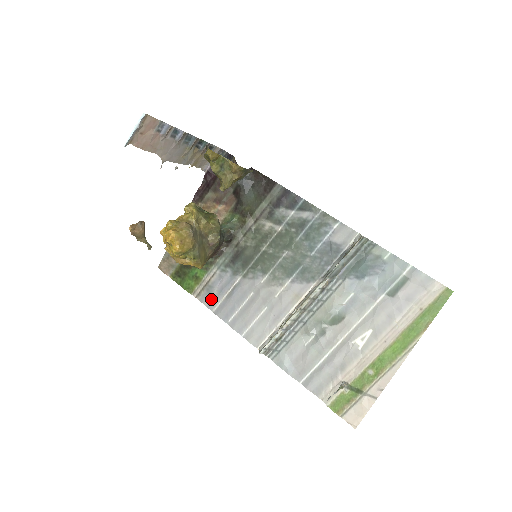
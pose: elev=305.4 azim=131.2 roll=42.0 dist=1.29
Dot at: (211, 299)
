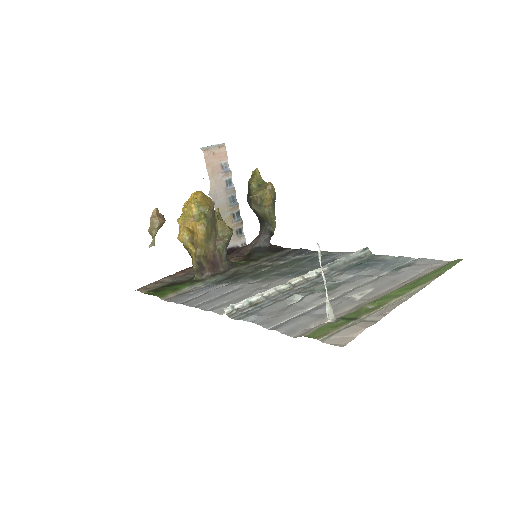
Dot at: (183, 298)
